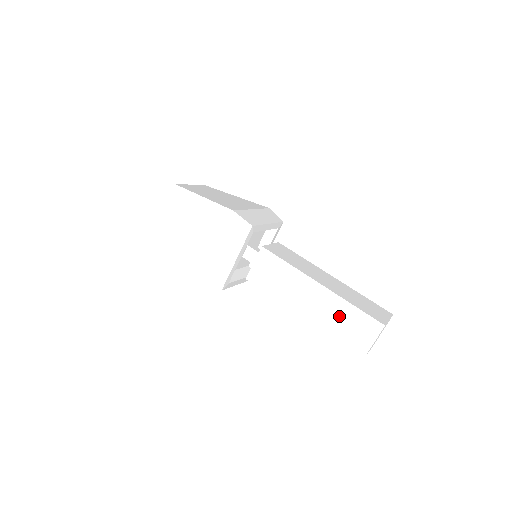
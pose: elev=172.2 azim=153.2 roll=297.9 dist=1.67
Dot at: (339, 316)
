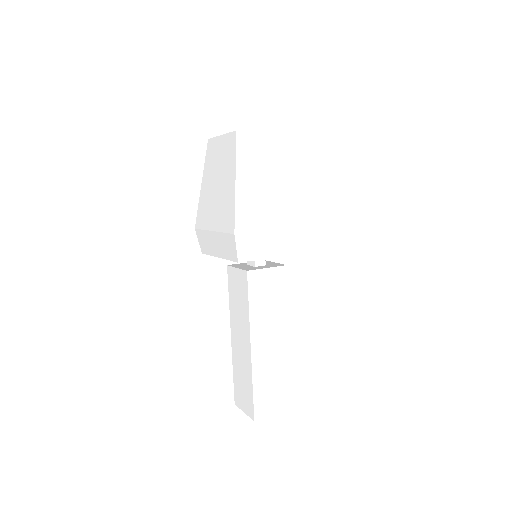
Dot at: (243, 375)
